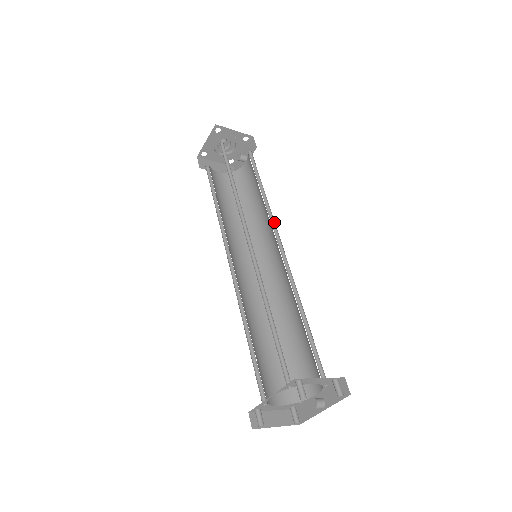
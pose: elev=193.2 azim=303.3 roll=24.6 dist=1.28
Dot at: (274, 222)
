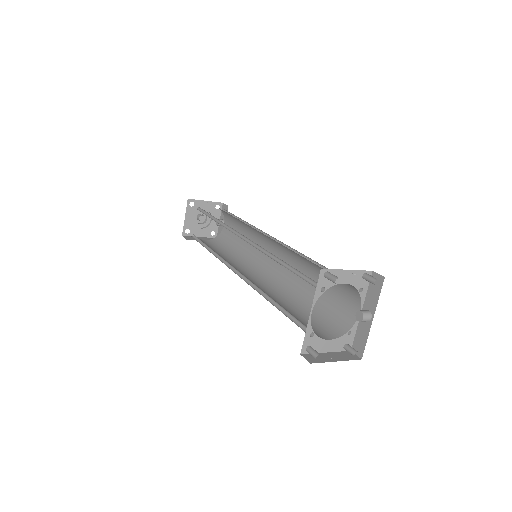
Dot at: (262, 232)
